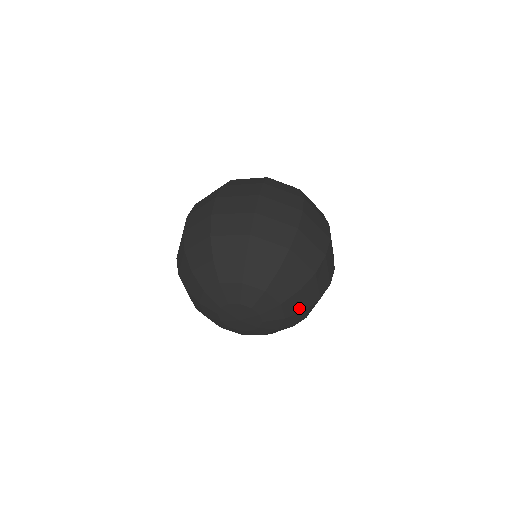
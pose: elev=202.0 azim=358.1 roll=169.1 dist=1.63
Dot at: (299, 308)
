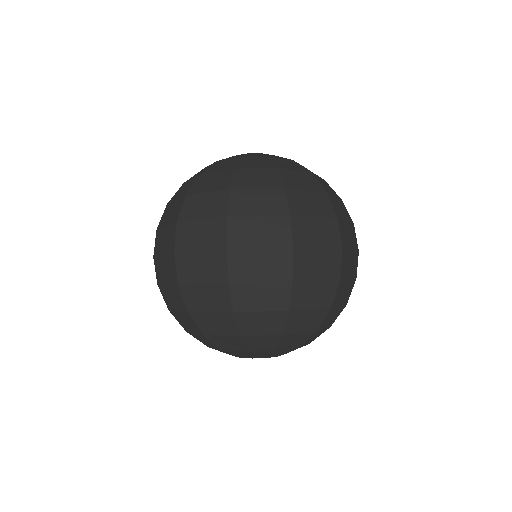
Dot at: occluded
